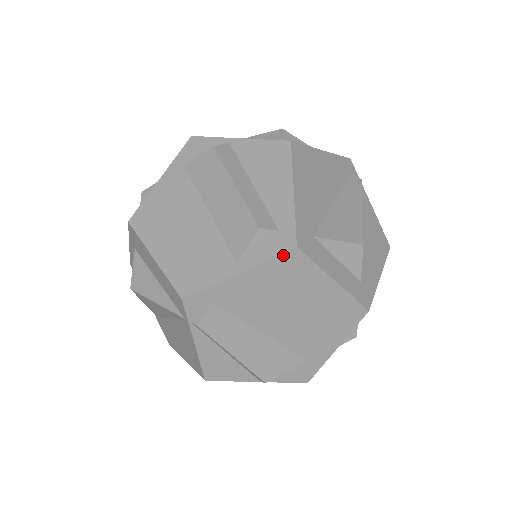
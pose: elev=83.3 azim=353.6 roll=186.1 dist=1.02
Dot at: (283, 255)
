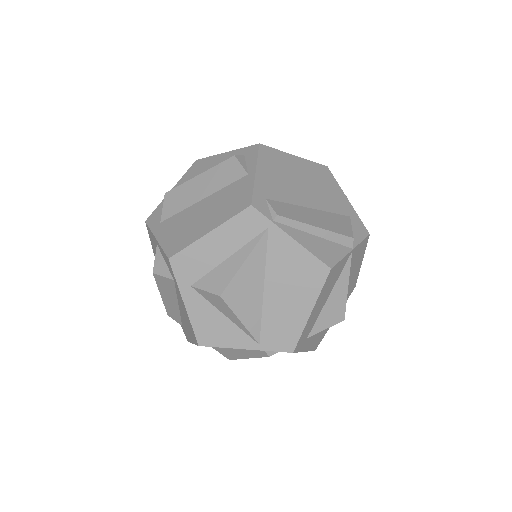
Dot at: (260, 151)
